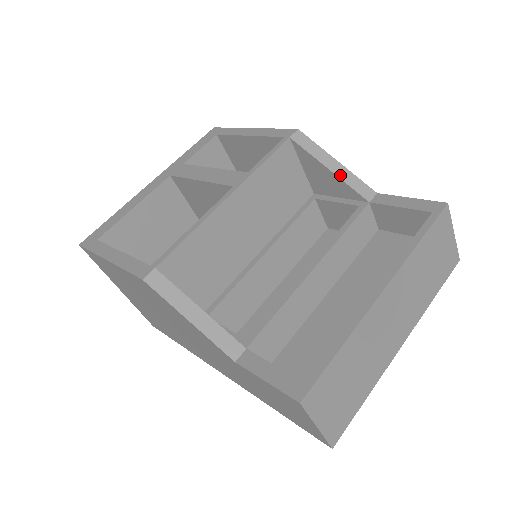
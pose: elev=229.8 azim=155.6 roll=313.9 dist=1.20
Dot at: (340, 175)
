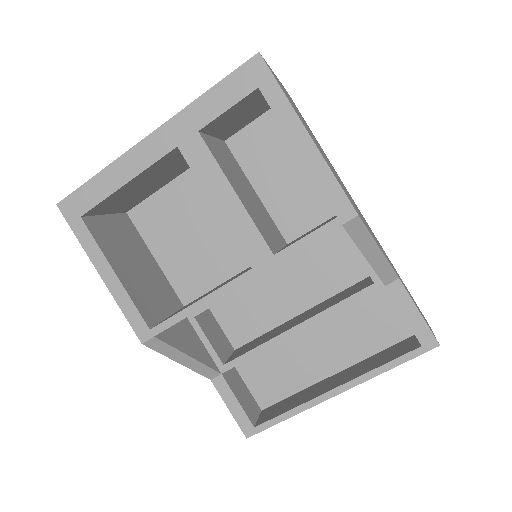
Dot at: (374, 264)
